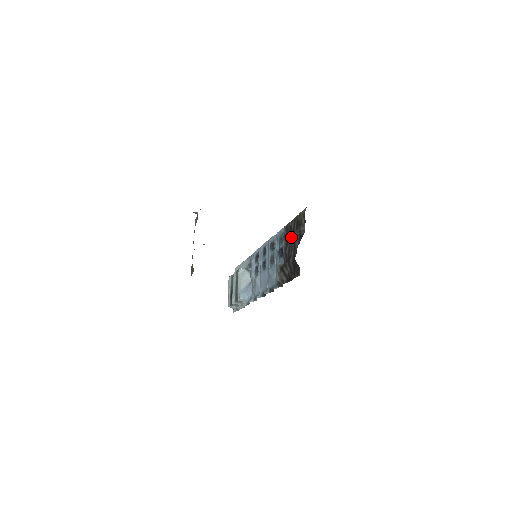
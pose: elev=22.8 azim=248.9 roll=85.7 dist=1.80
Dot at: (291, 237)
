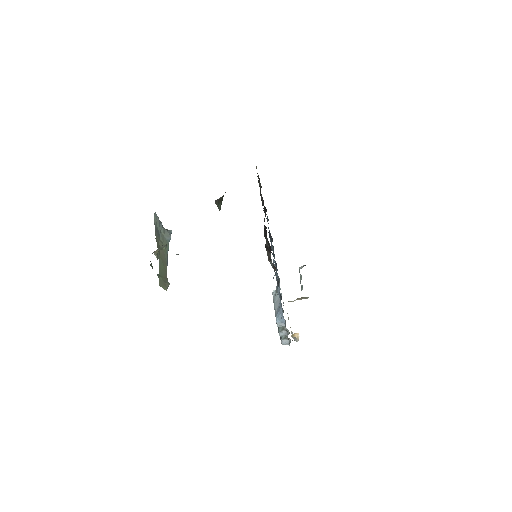
Dot at: (264, 207)
